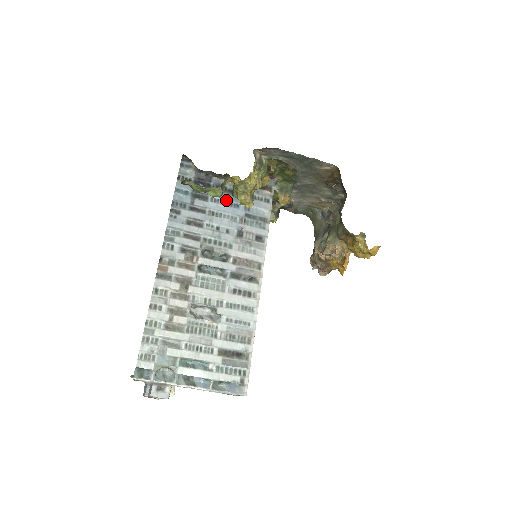
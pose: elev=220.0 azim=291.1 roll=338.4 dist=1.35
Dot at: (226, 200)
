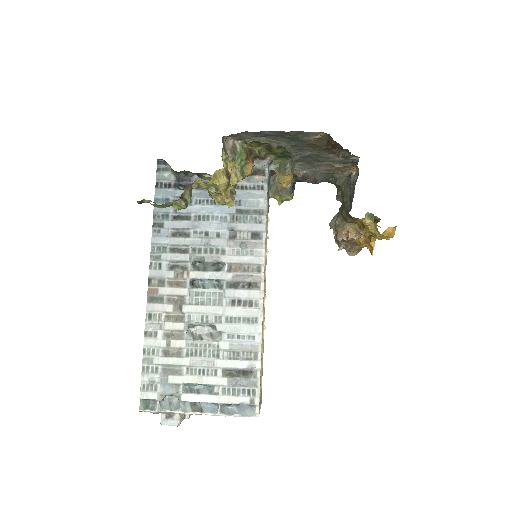
Dot at: (212, 199)
